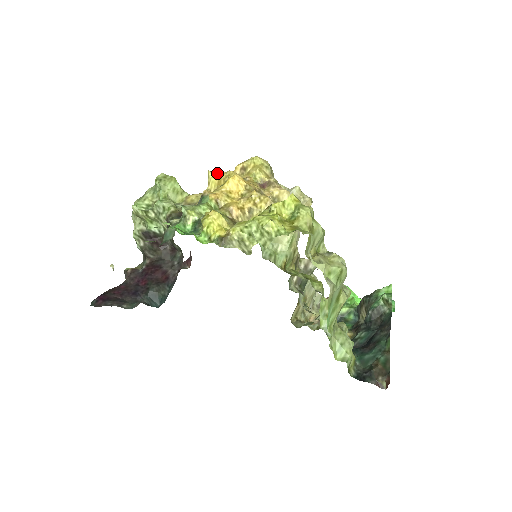
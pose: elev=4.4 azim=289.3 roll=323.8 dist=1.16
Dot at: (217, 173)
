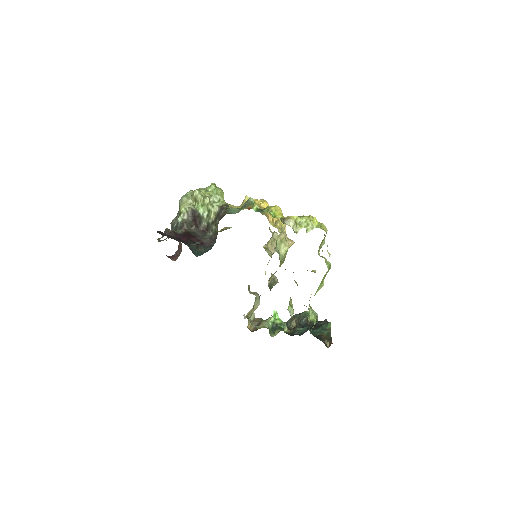
Dot at: (252, 198)
